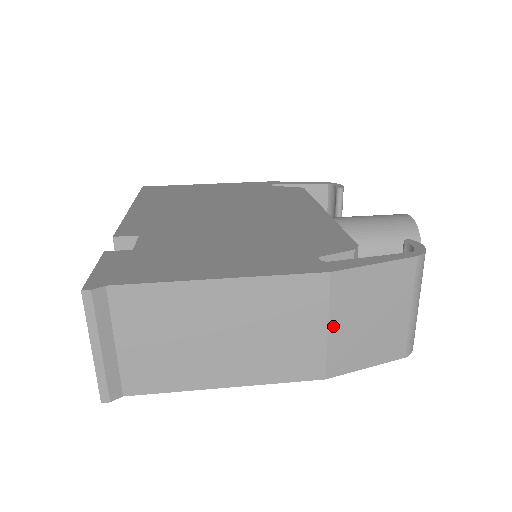
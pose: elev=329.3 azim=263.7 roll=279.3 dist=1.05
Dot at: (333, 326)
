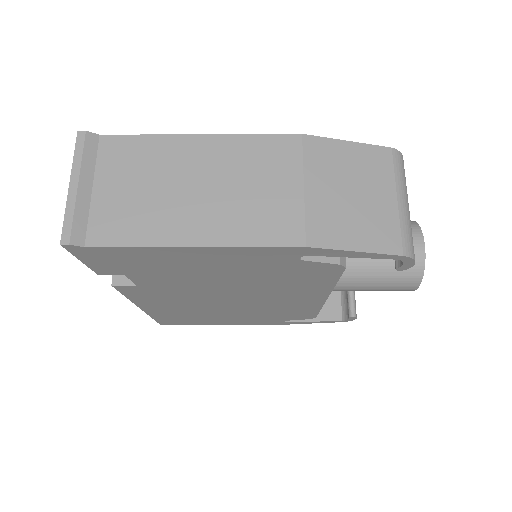
Dot at: (309, 188)
